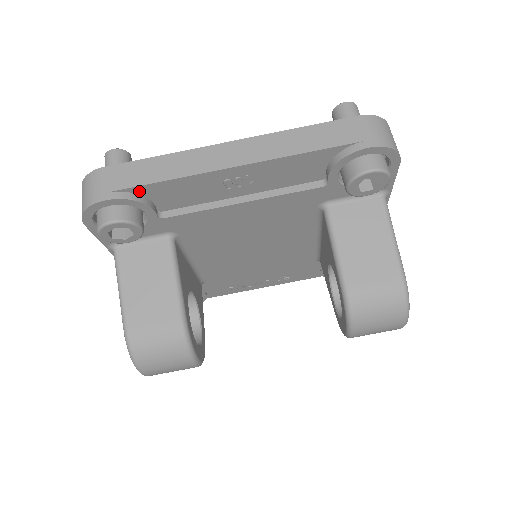
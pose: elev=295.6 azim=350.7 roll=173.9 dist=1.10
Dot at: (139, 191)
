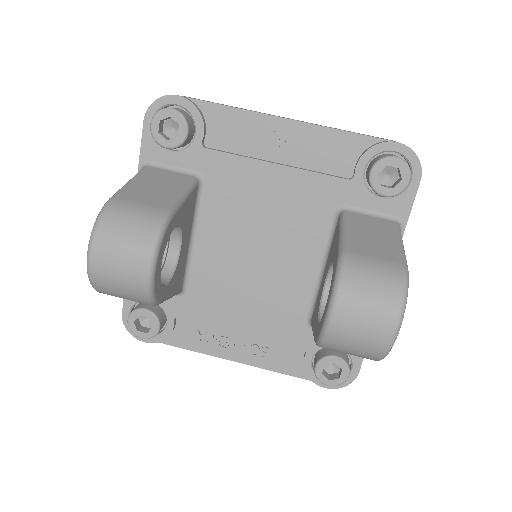
Dot at: (204, 108)
